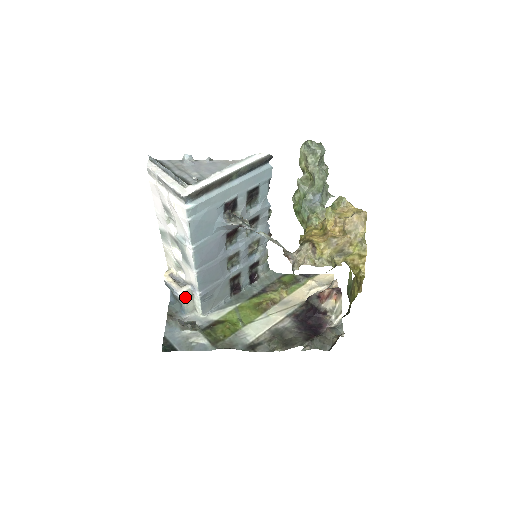
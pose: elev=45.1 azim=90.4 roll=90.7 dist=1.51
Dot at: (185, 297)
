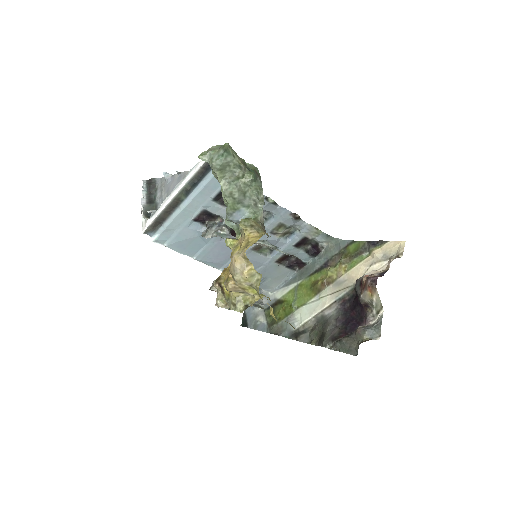
Dot at: occluded
